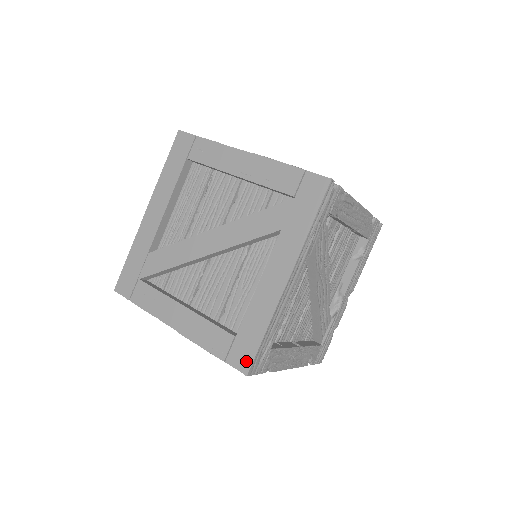
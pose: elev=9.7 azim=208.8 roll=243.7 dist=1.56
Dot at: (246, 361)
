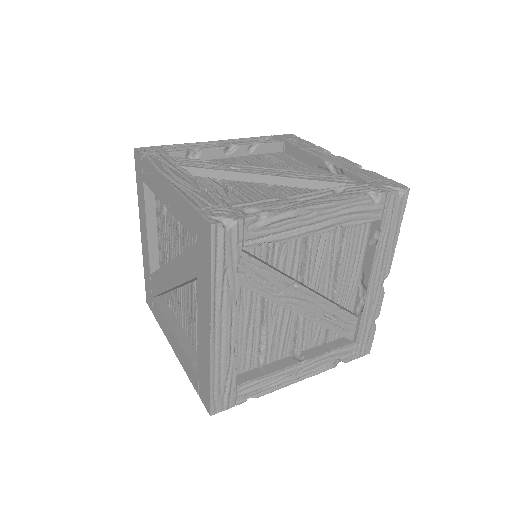
Dot at: (207, 402)
